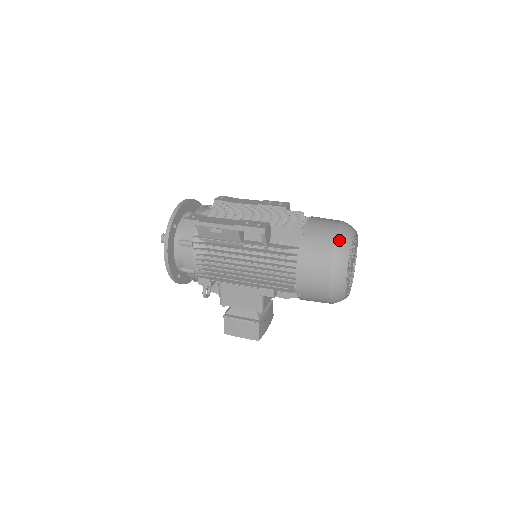
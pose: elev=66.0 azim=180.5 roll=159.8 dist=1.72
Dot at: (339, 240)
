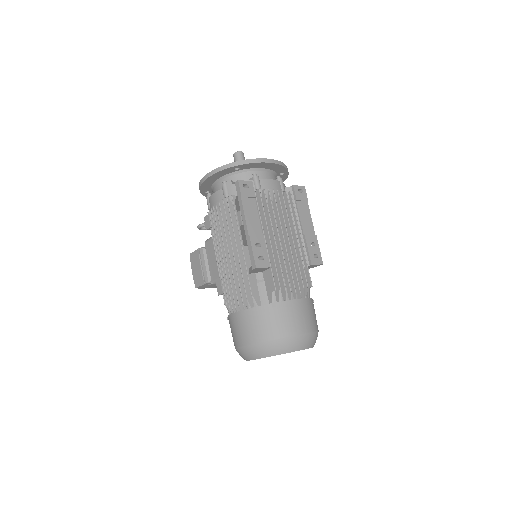
Dot at: (281, 342)
